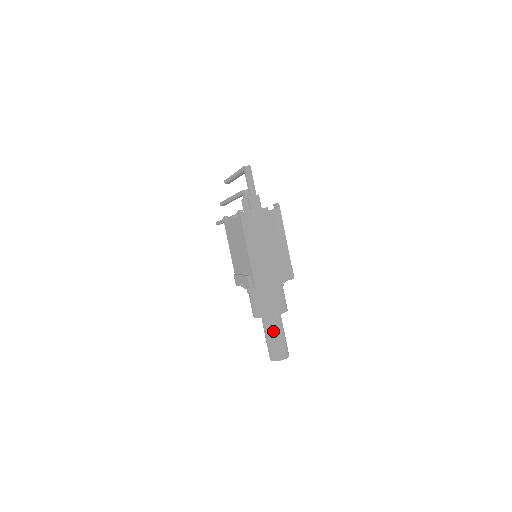
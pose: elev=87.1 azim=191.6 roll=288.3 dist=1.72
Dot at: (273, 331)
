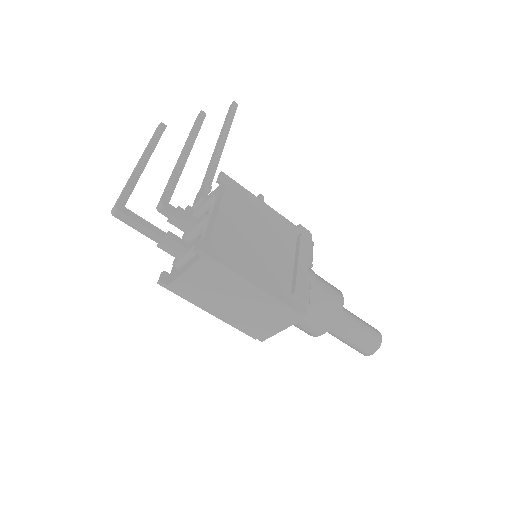
Dot at: (336, 337)
